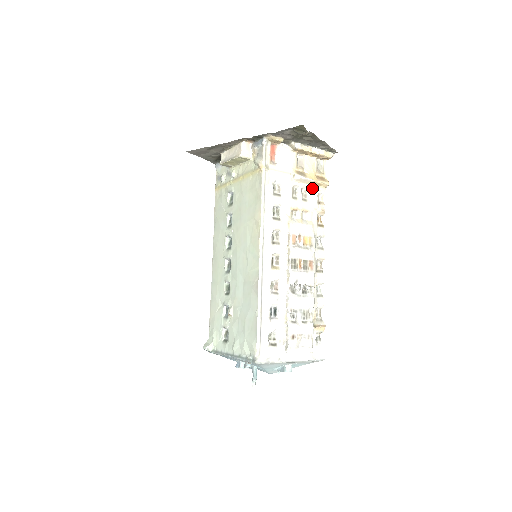
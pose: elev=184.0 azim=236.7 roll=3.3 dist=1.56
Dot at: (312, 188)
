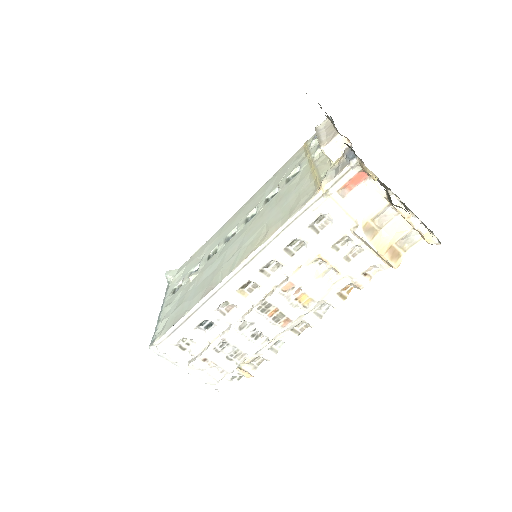
Dot at: (371, 254)
